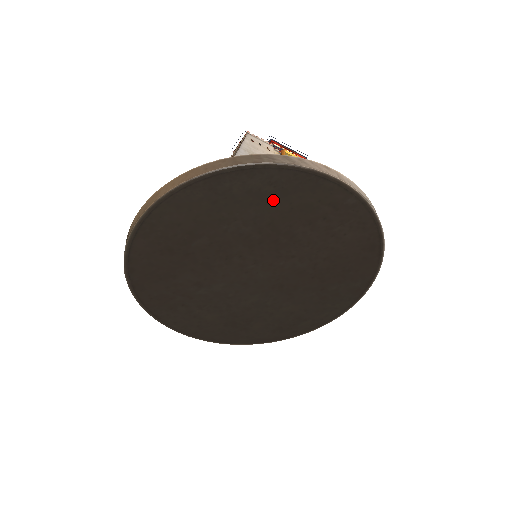
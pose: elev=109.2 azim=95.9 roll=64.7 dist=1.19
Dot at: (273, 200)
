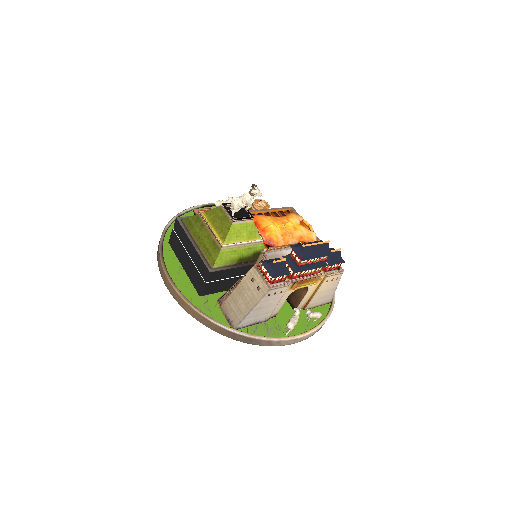
Dot at: occluded
